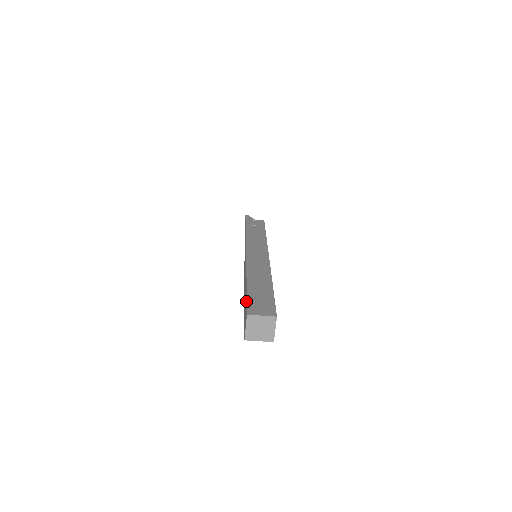
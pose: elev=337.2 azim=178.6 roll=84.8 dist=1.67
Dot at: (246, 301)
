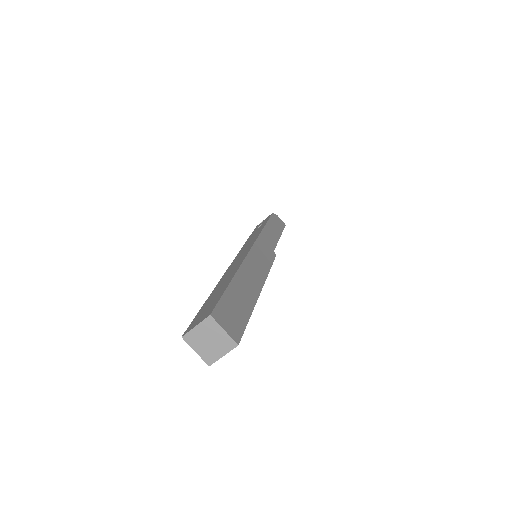
Dot at: occluded
